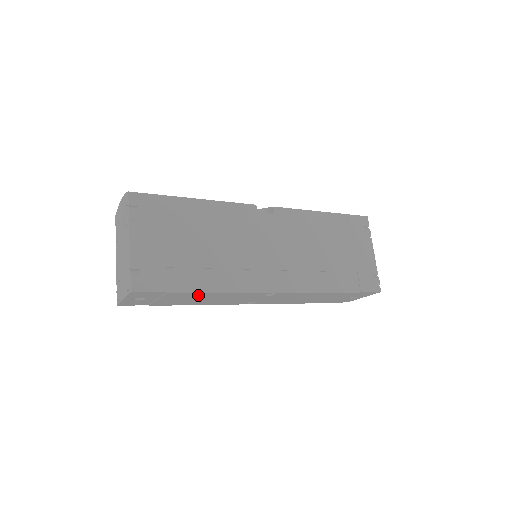
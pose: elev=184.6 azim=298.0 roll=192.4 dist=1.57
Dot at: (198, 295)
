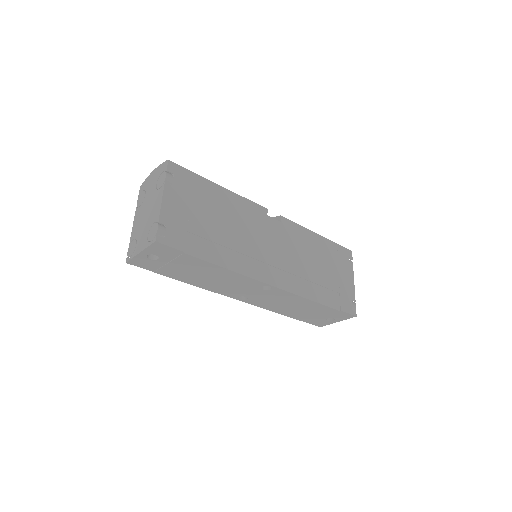
Dot at: (207, 267)
